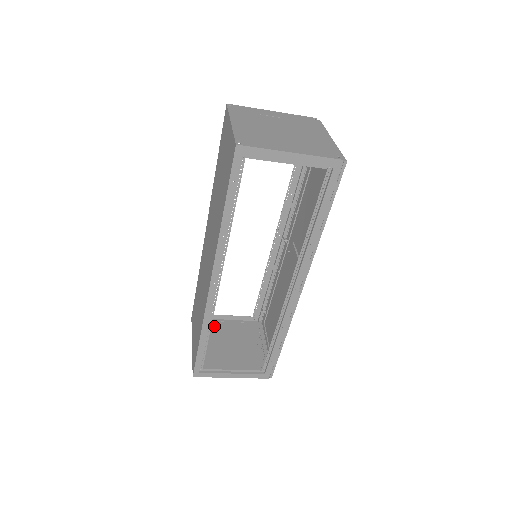
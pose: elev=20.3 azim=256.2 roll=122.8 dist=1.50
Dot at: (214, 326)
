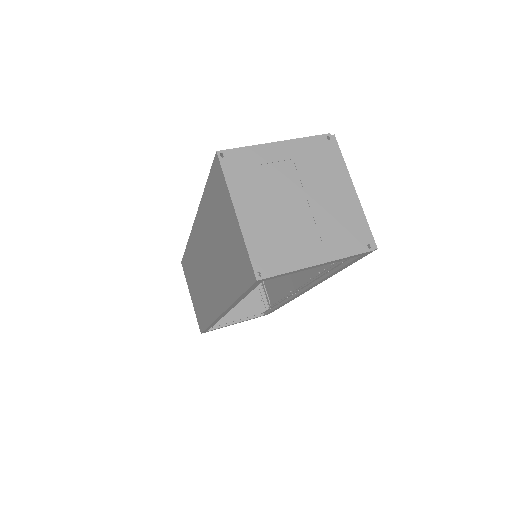
Dot at: occluded
